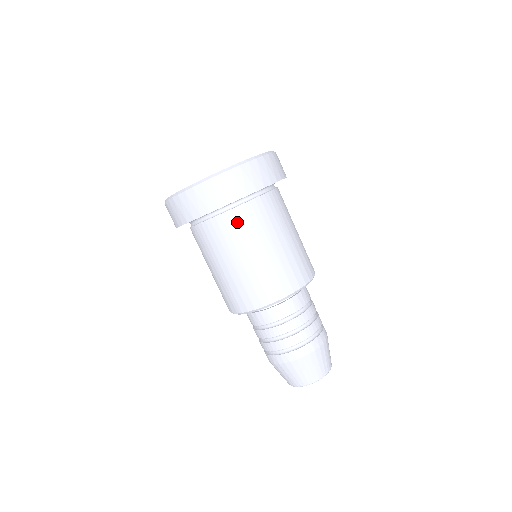
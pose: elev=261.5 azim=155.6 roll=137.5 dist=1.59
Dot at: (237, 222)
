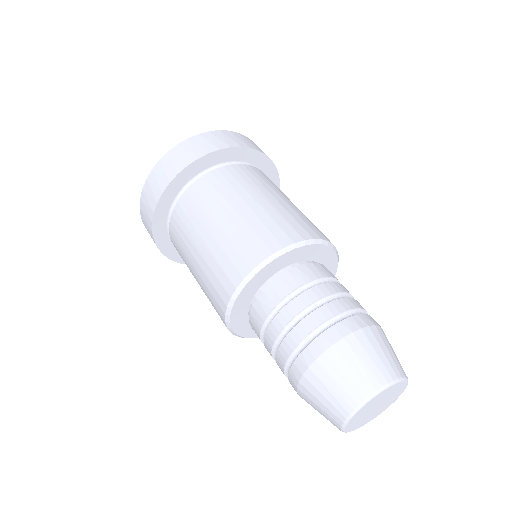
Dot at: (180, 219)
